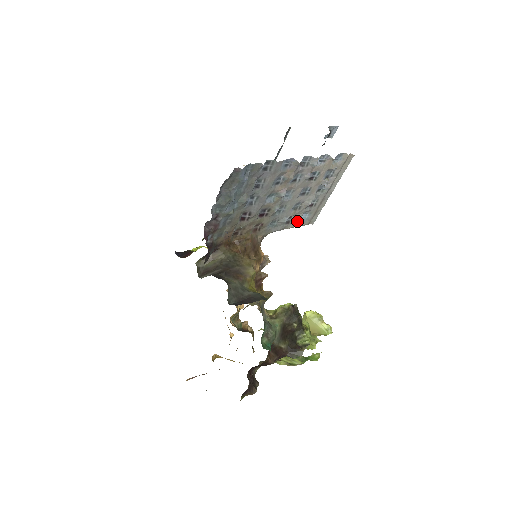
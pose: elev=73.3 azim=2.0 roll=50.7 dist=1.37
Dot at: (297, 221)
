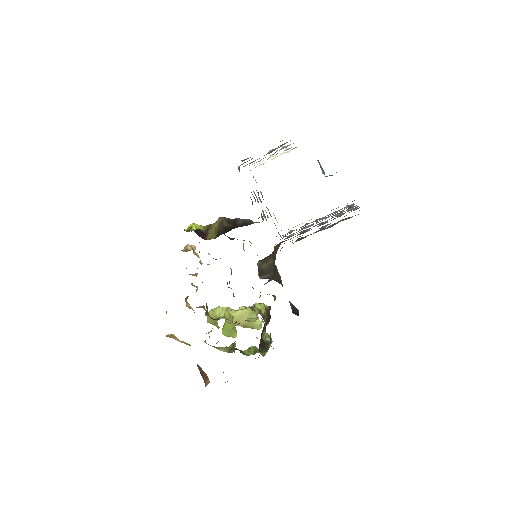
Dot at: occluded
